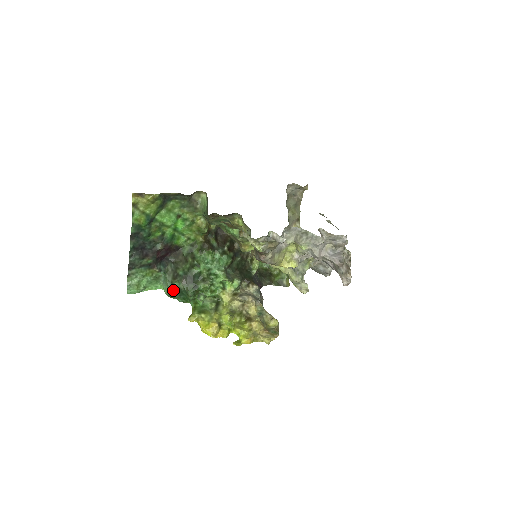
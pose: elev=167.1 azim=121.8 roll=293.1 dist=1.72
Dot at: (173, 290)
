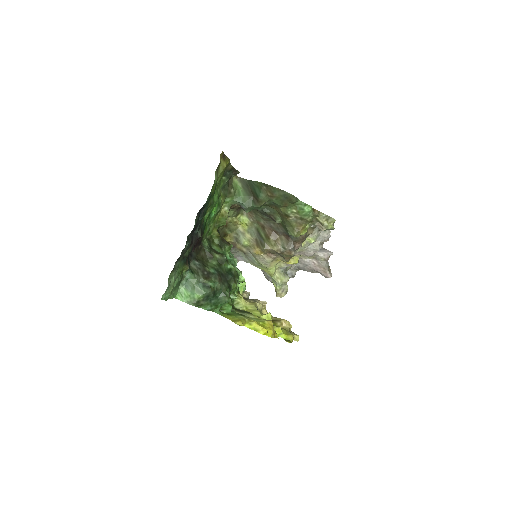
Dot at: (209, 292)
